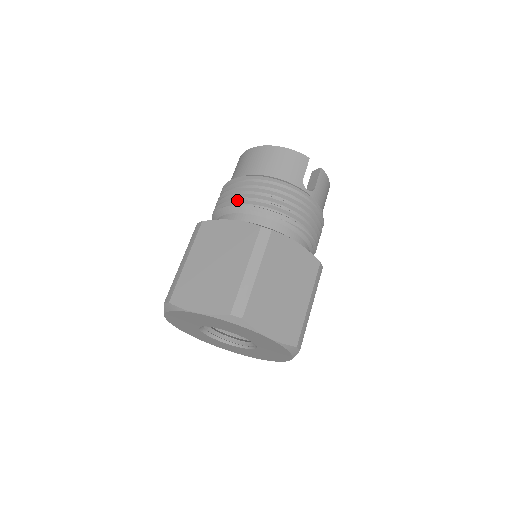
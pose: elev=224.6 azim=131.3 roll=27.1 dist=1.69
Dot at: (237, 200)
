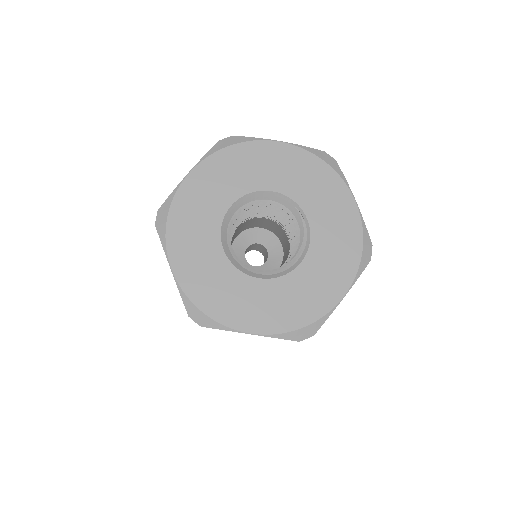
Dot at: occluded
